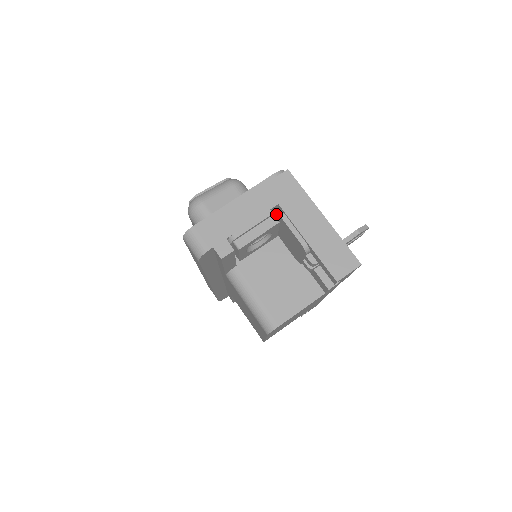
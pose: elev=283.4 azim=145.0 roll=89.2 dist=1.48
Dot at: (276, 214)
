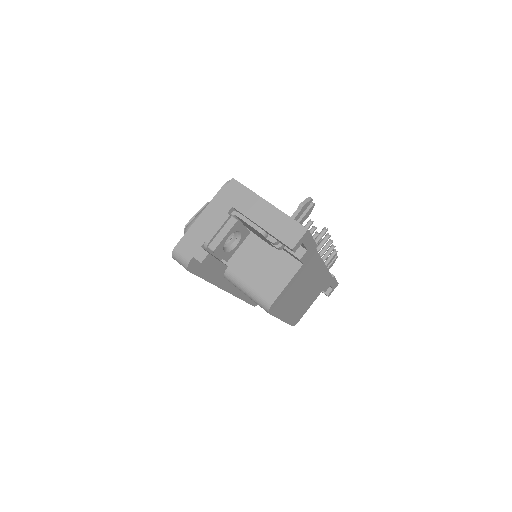
Dot at: (234, 215)
